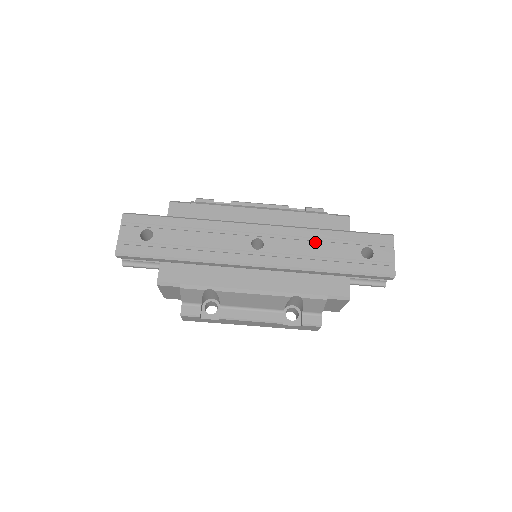
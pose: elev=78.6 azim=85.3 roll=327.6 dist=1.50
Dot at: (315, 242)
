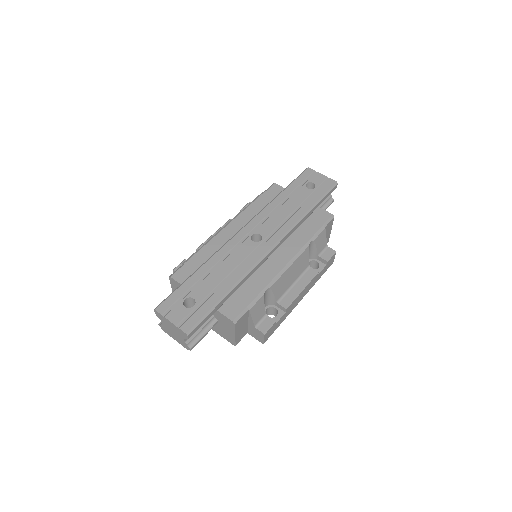
Dot at: (281, 207)
